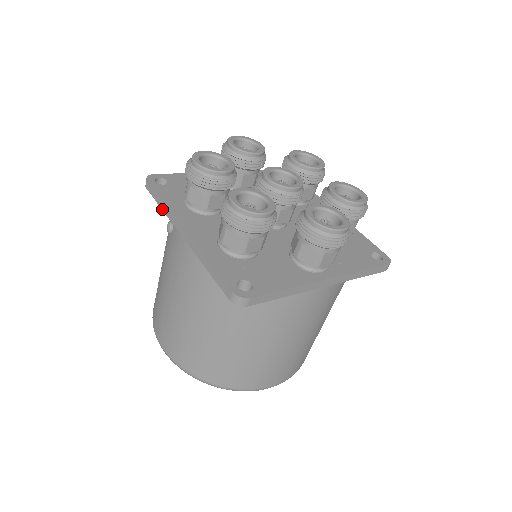
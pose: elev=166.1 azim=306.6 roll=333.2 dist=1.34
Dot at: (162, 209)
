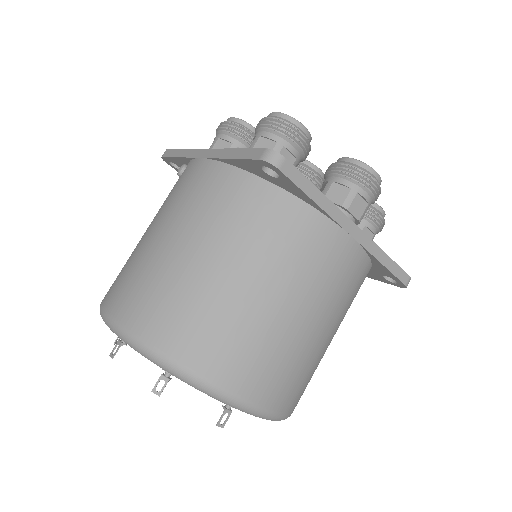
Dot at: (179, 156)
